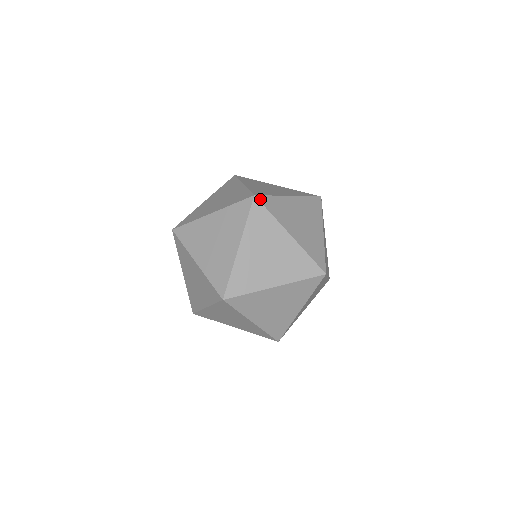
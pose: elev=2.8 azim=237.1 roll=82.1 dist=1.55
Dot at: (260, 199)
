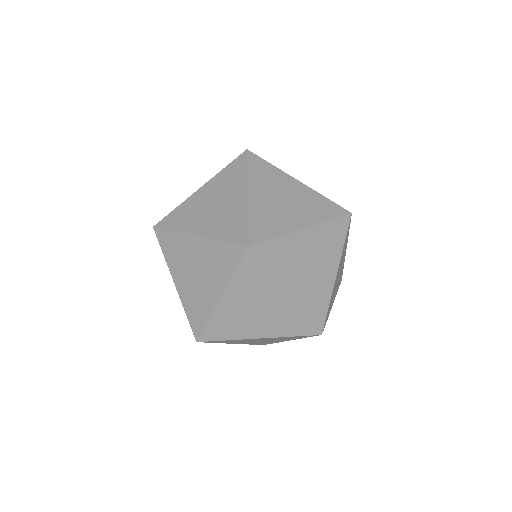
Dot at: occluded
